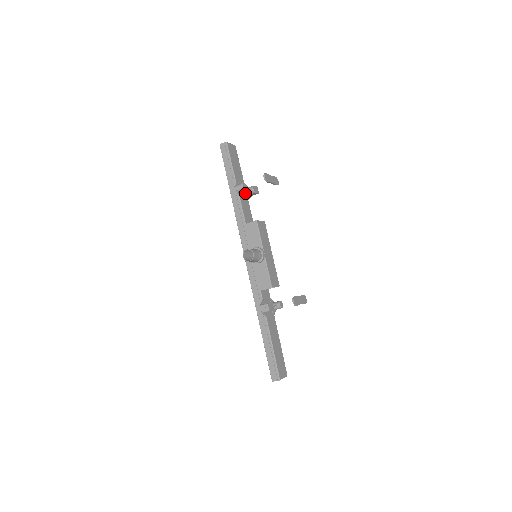
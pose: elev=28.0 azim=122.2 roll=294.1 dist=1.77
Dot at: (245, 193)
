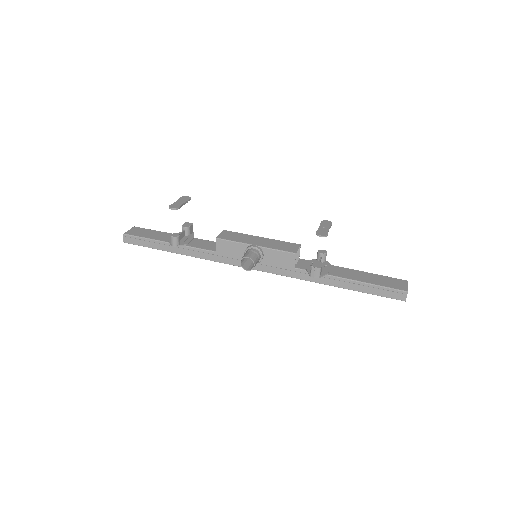
Dot at: (185, 238)
